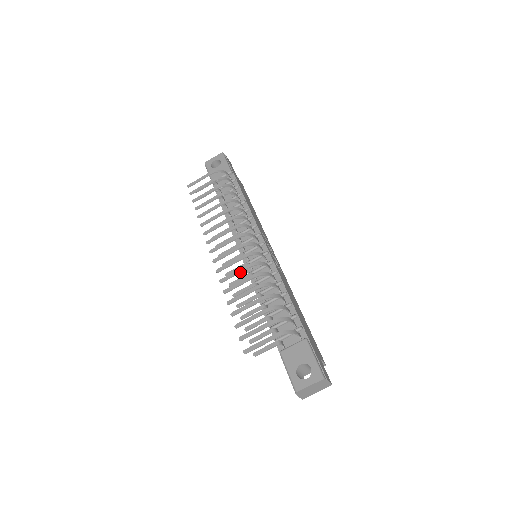
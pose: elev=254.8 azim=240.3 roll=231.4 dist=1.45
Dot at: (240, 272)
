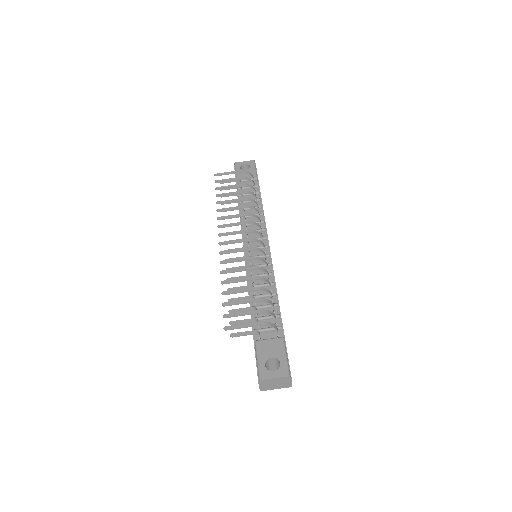
Dot at: (242, 260)
